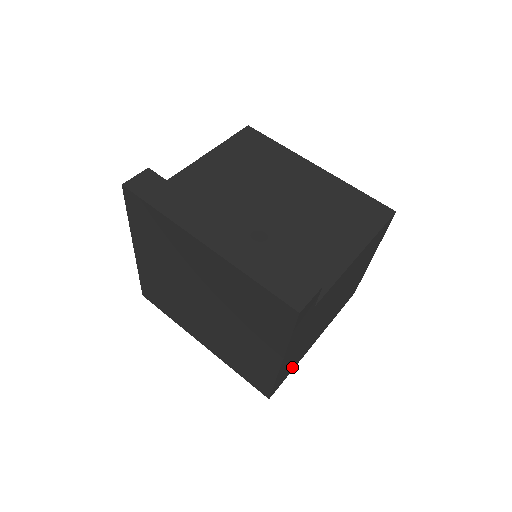
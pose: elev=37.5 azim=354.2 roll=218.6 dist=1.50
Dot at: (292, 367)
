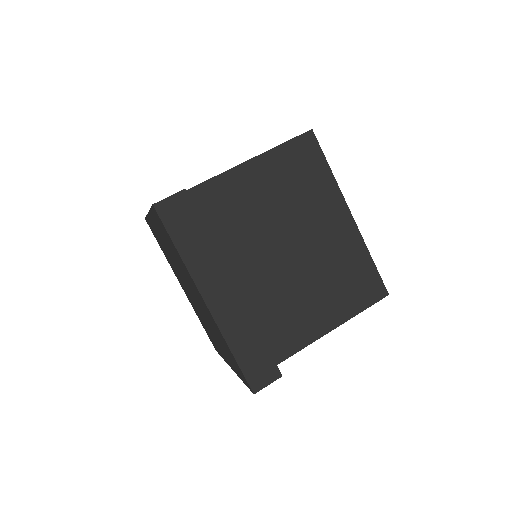
Dot at: occluded
